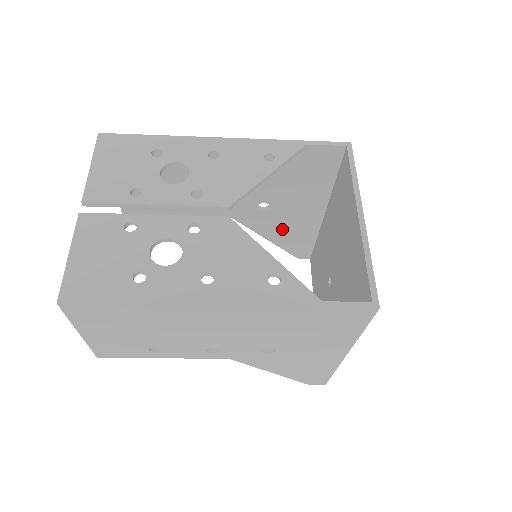
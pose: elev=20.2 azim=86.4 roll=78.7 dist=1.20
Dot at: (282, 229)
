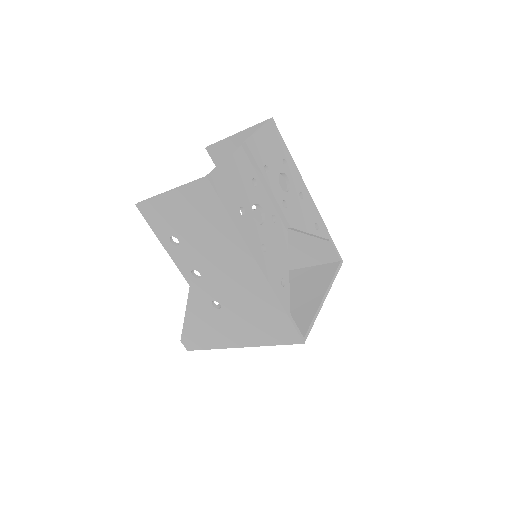
Dot at: occluded
